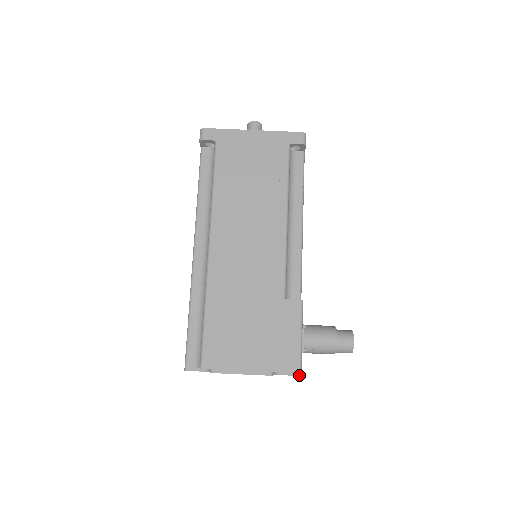
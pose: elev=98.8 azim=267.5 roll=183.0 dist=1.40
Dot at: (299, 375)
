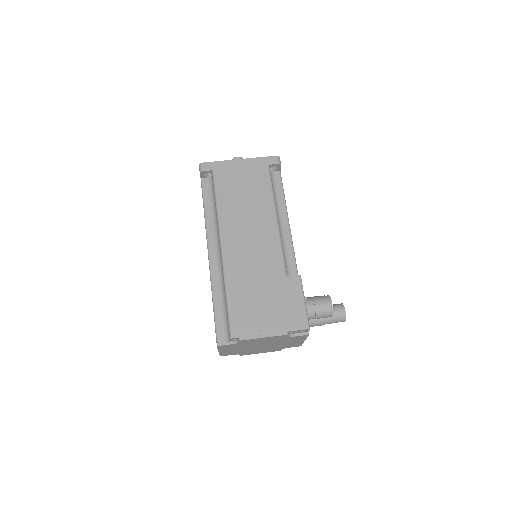
Dot at: (308, 334)
